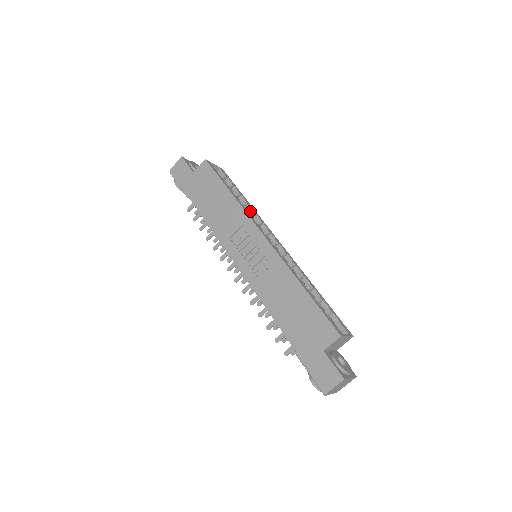
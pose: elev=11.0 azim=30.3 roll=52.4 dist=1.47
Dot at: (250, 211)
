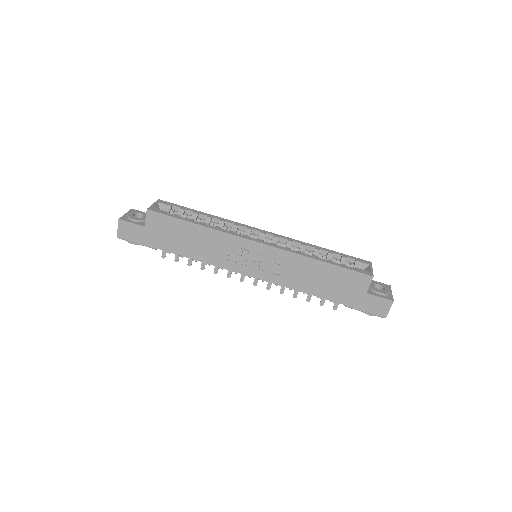
Dot at: (220, 223)
